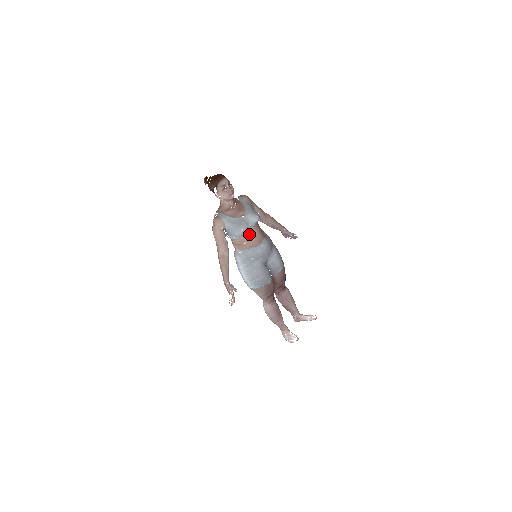
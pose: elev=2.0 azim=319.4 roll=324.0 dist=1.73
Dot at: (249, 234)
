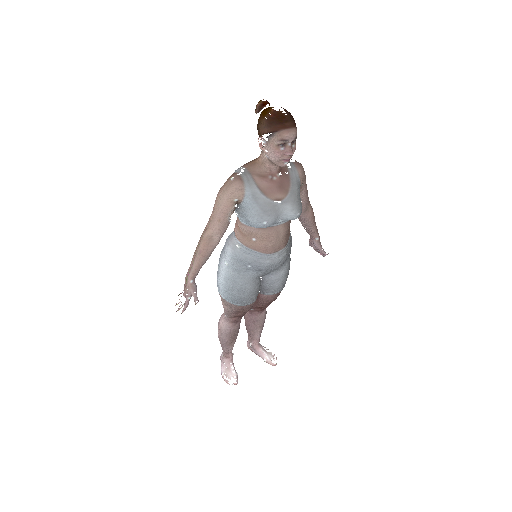
Dot at: (269, 232)
